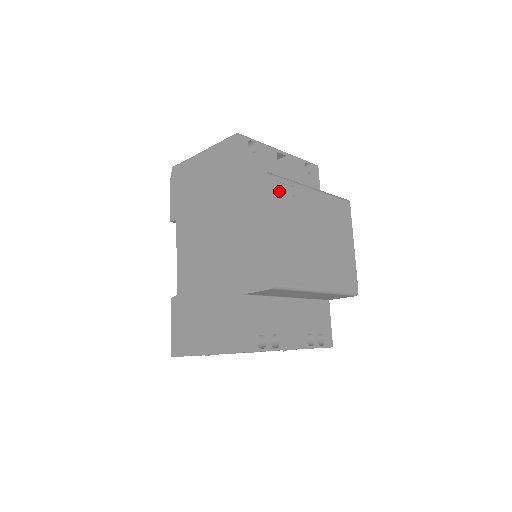
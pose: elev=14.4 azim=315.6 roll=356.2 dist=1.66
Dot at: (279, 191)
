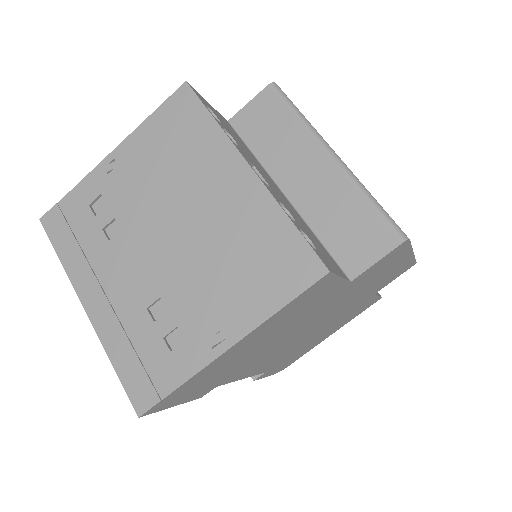
Dot at: occluded
